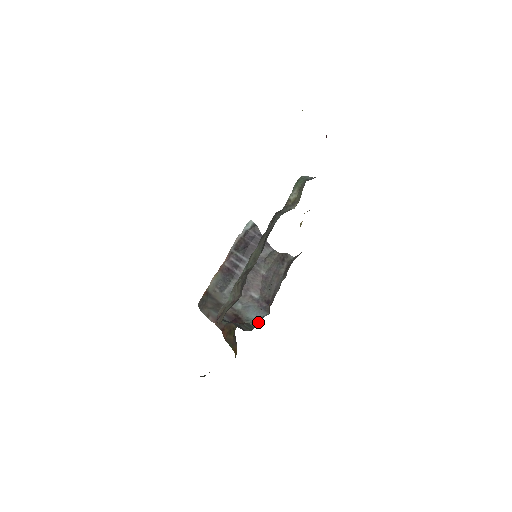
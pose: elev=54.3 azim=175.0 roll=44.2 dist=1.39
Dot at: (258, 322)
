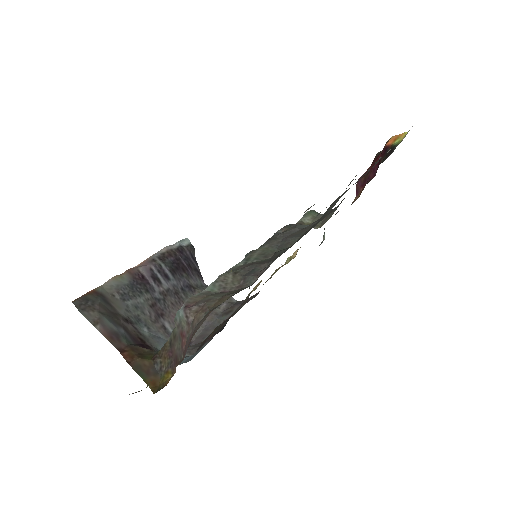
Dot at: occluded
